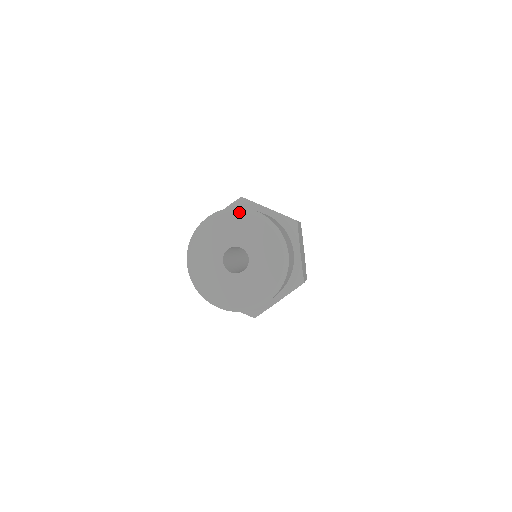
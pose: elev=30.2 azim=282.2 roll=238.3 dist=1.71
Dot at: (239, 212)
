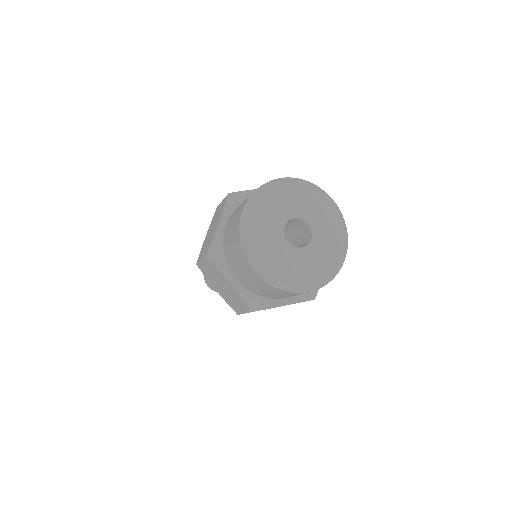
Dot at: (320, 190)
